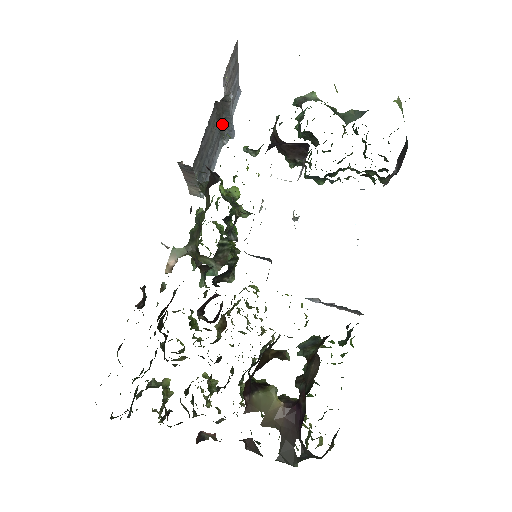
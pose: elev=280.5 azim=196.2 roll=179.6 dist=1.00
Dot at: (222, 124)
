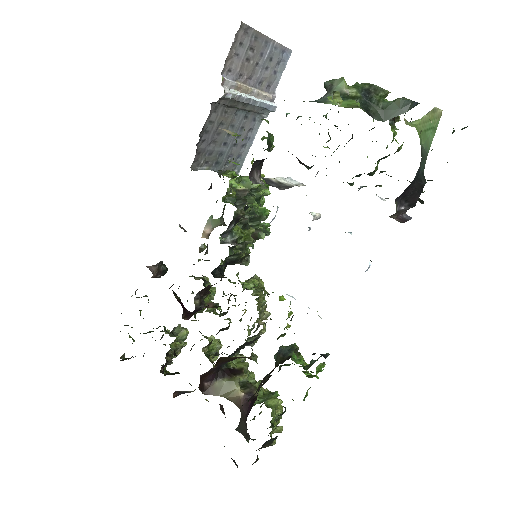
Dot at: (244, 108)
